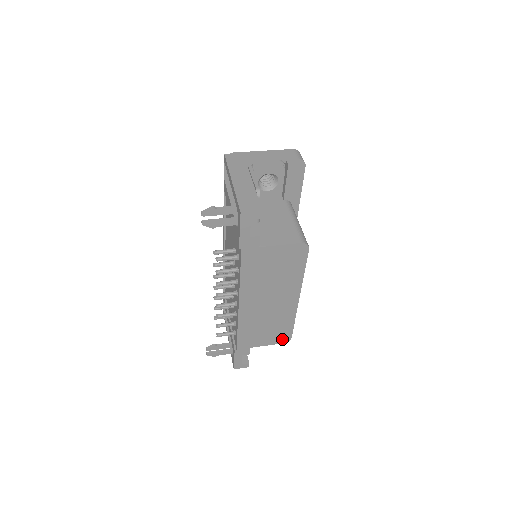
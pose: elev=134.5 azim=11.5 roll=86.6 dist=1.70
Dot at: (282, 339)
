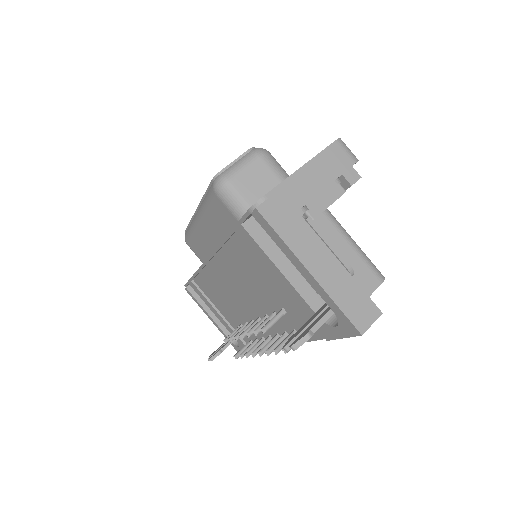
Dot at: occluded
